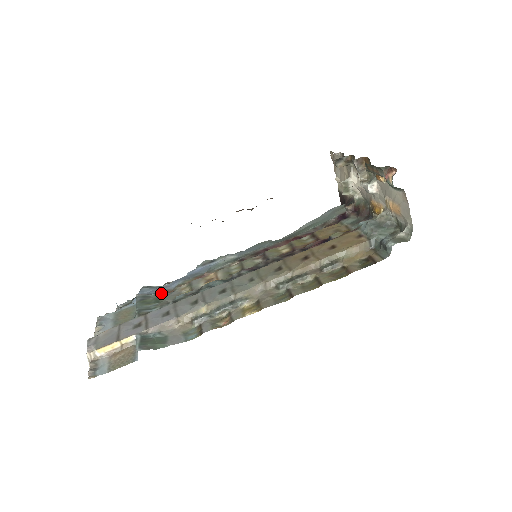
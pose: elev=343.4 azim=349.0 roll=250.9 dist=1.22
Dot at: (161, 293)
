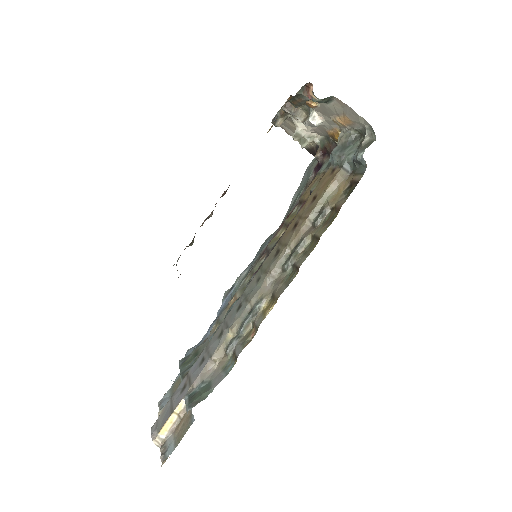
Dot at: (198, 346)
